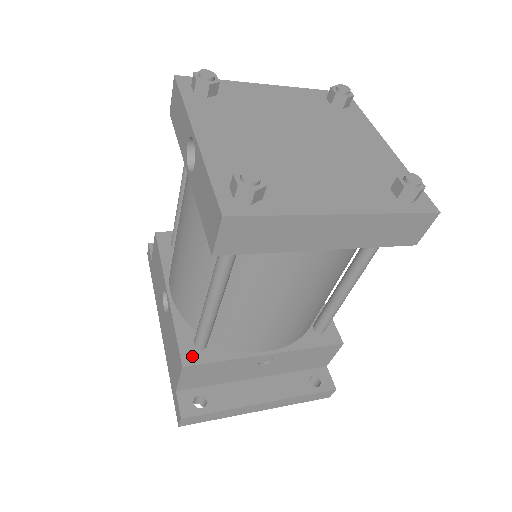
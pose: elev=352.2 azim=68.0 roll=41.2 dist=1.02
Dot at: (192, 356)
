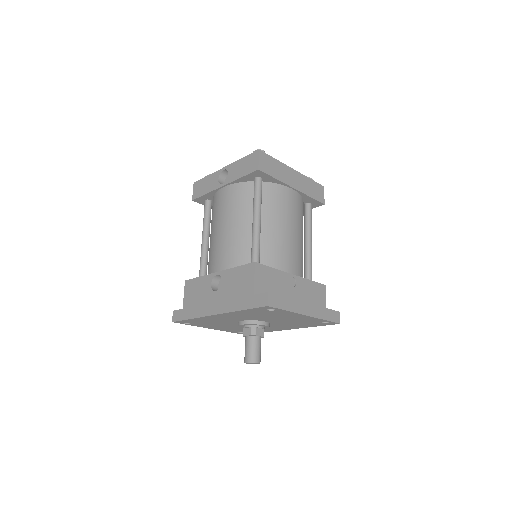
Dot at: occluded
